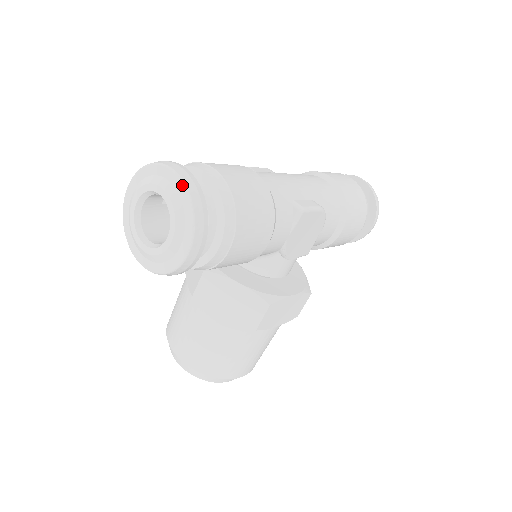
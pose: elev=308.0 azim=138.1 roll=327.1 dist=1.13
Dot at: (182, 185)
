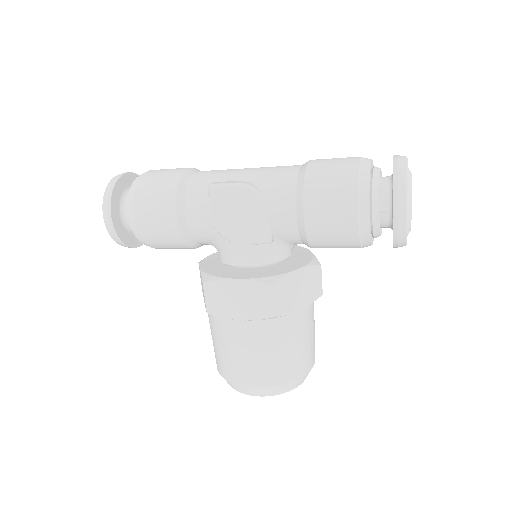
Dot at: (112, 180)
